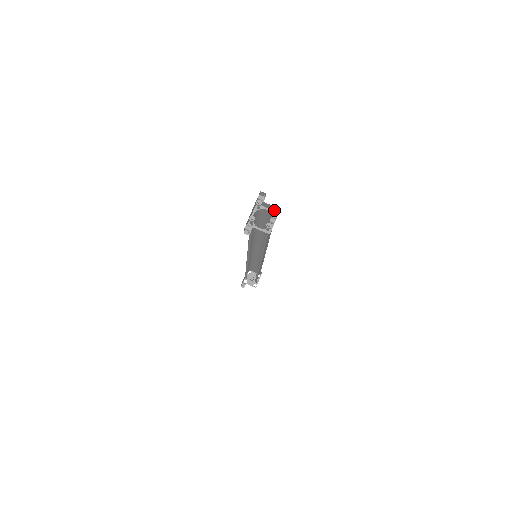
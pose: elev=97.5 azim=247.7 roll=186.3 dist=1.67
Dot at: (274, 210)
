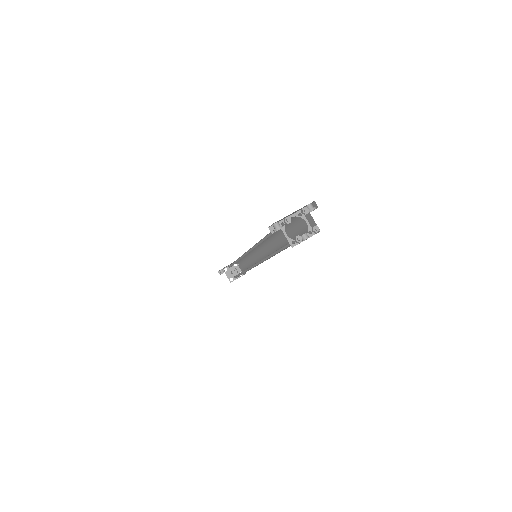
Dot at: (314, 228)
